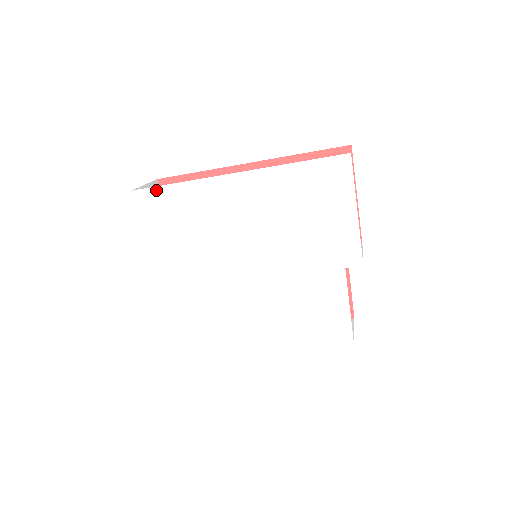
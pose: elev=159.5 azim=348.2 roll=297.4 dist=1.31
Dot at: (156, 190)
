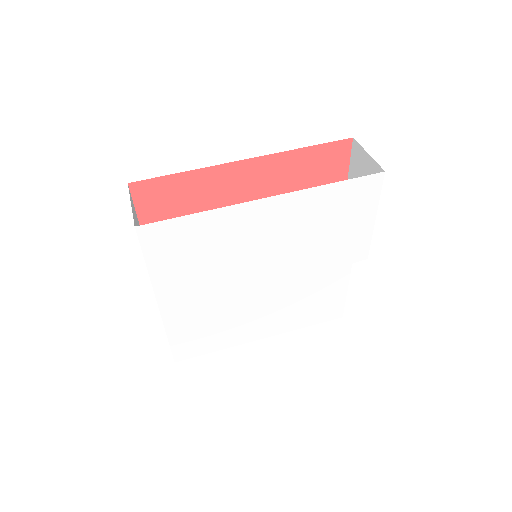
Dot at: (169, 223)
